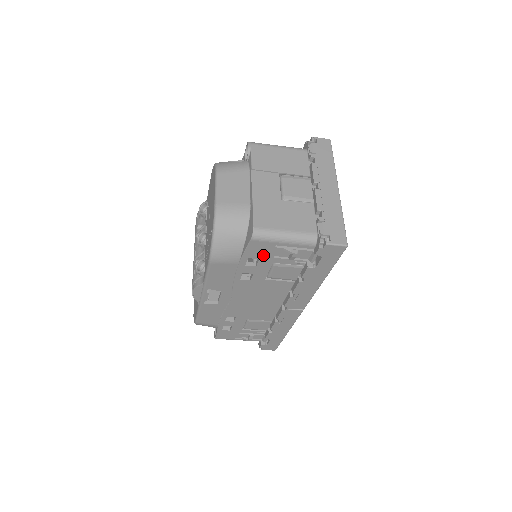
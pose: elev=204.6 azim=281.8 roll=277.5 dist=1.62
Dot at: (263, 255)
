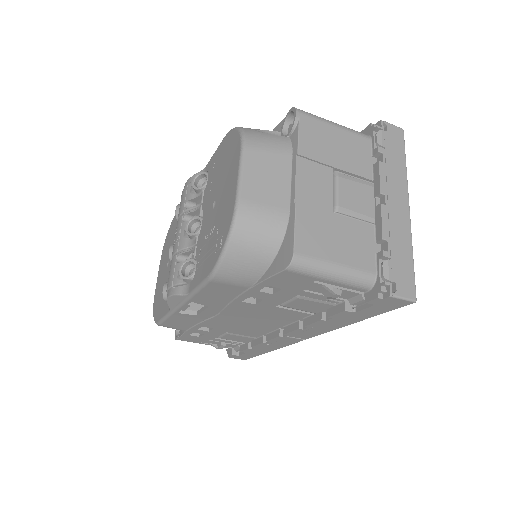
Dot at: (291, 286)
